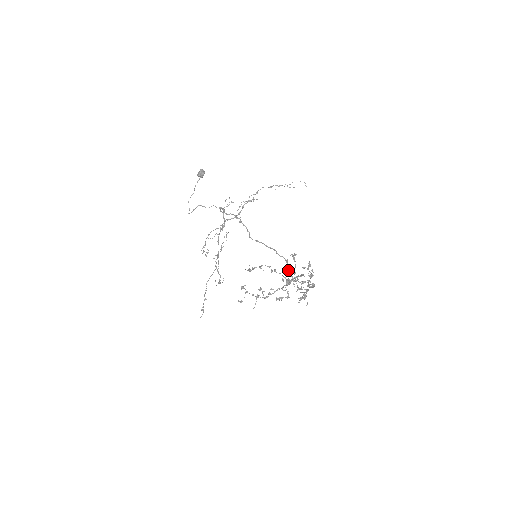
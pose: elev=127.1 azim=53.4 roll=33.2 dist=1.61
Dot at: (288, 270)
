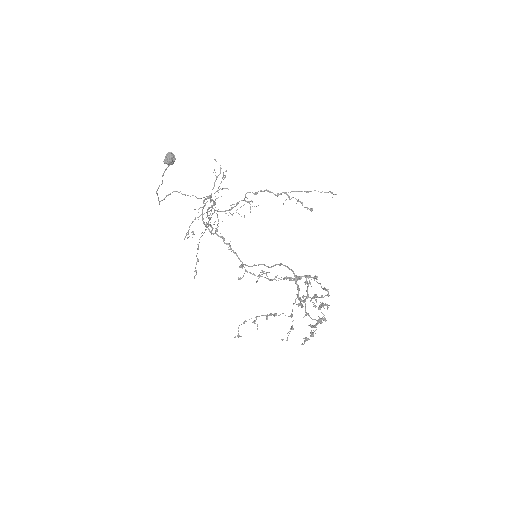
Dot at: occluded
